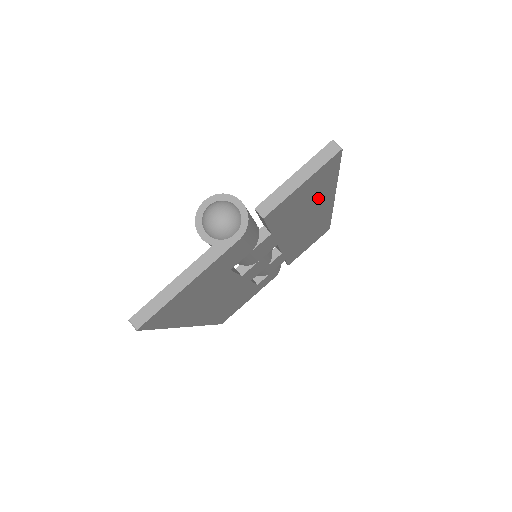
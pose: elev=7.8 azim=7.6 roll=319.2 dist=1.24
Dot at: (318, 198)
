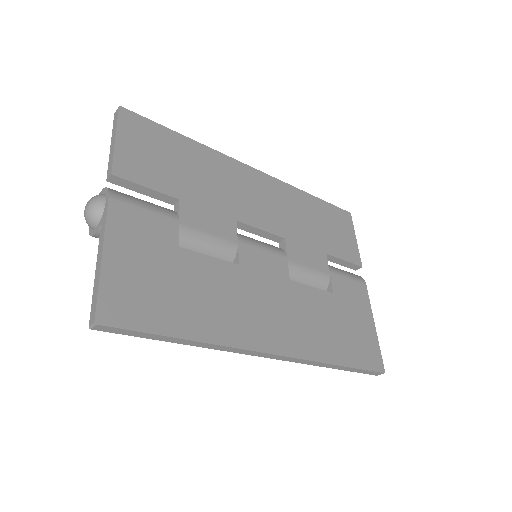
Dot at: (199, 161)
